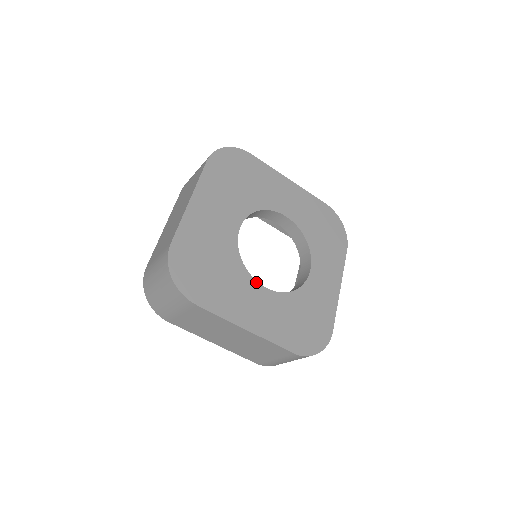
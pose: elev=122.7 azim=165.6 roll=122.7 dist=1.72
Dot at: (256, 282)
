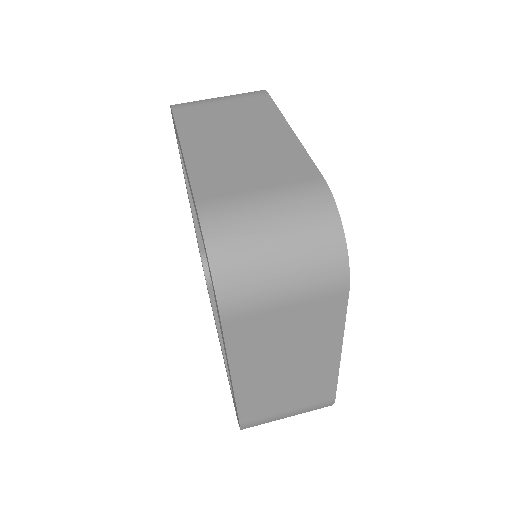
Dot at: occluded
